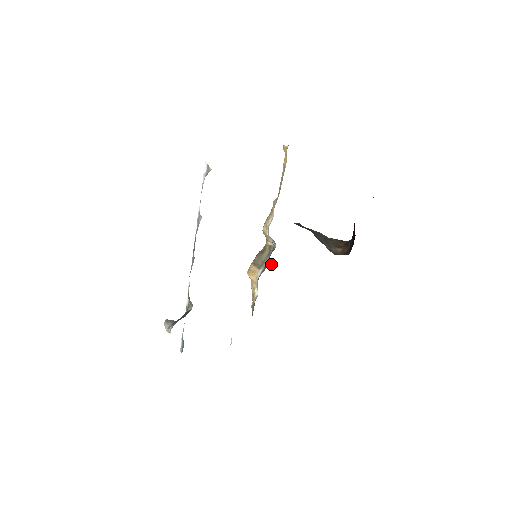
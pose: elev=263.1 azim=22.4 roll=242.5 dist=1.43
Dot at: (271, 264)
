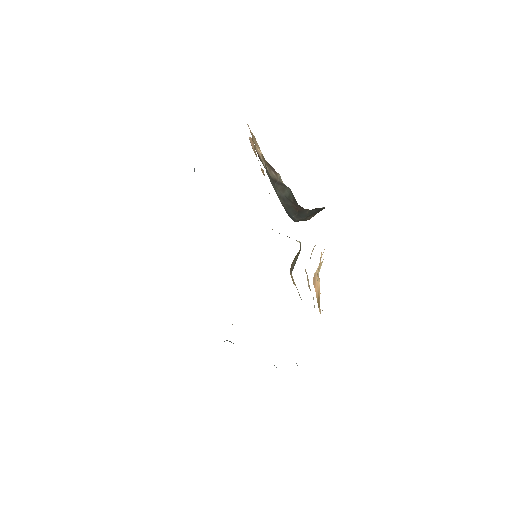
Dot at: occluded
